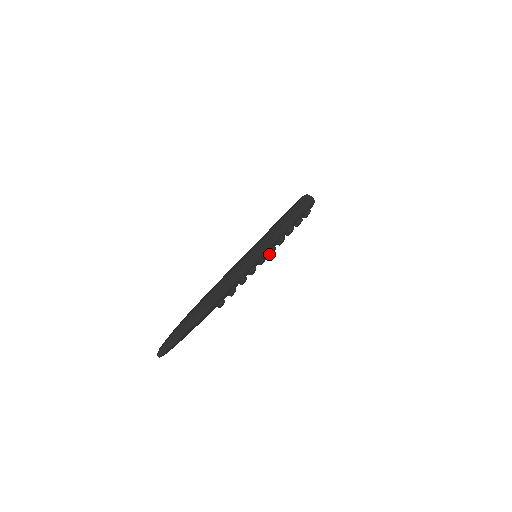
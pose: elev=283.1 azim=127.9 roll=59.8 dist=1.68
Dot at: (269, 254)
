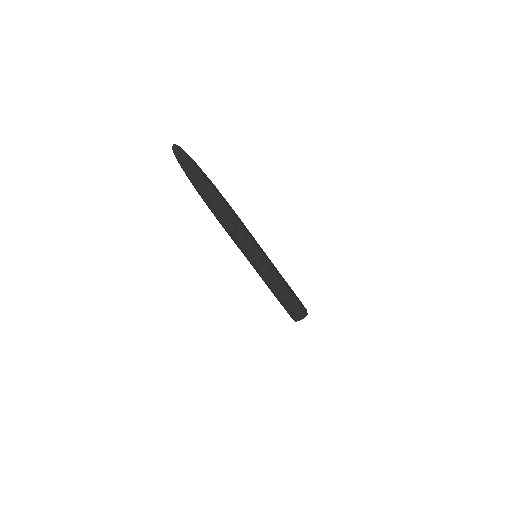
Dot at: (263, 270)
